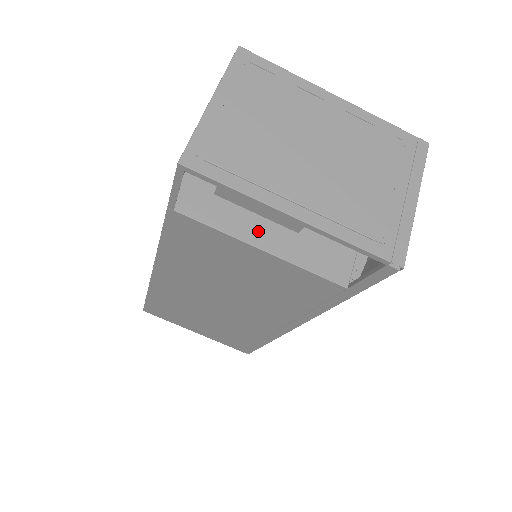
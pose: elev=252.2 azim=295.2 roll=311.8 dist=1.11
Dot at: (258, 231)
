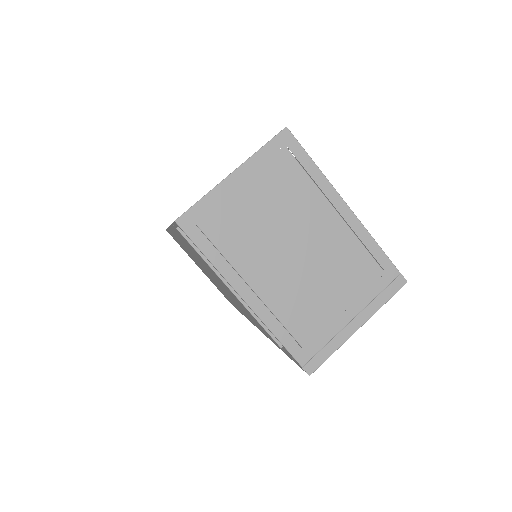
Dot at: occluded
